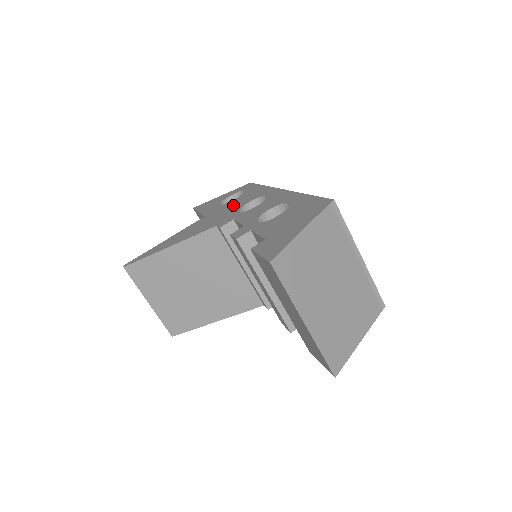
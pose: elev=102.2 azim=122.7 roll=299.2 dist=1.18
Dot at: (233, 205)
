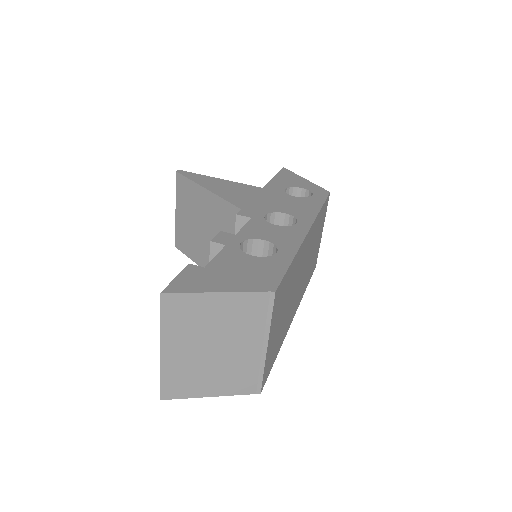
Dot at: (281, 202)
